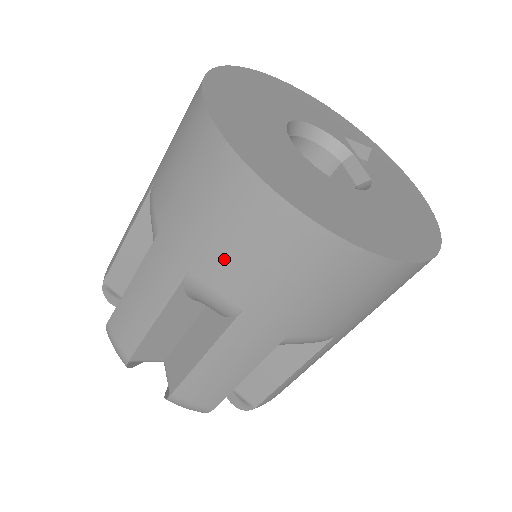
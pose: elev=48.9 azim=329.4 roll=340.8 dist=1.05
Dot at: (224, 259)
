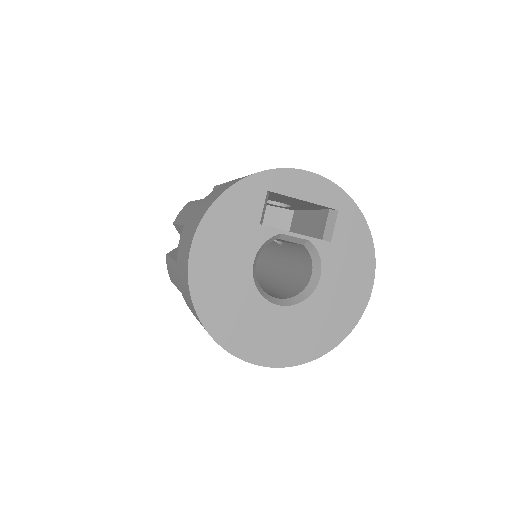
Dot at: occluded
